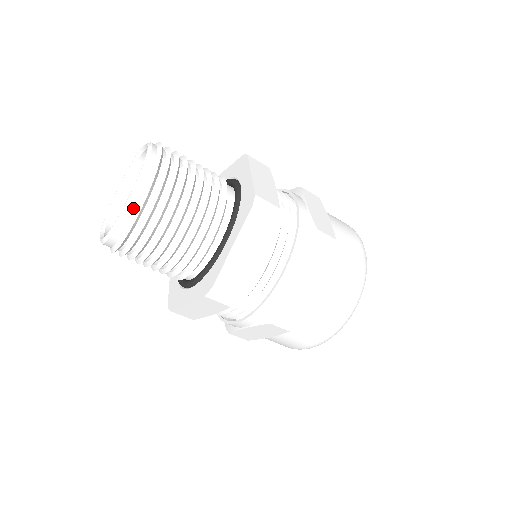
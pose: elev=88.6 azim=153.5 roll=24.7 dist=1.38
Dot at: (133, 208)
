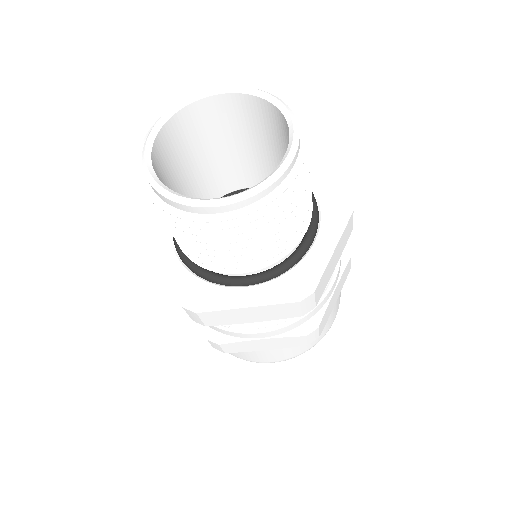
Dot at: (209, 211)
